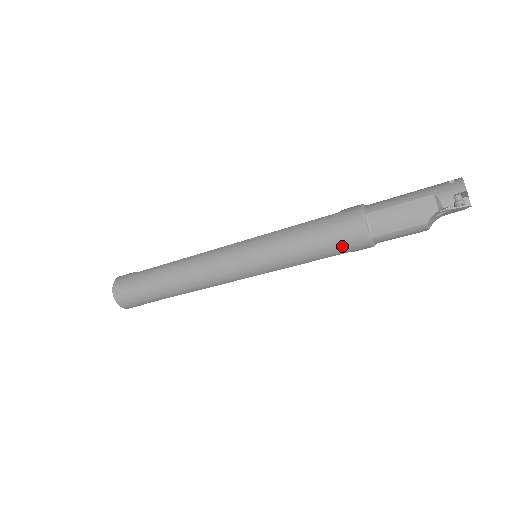
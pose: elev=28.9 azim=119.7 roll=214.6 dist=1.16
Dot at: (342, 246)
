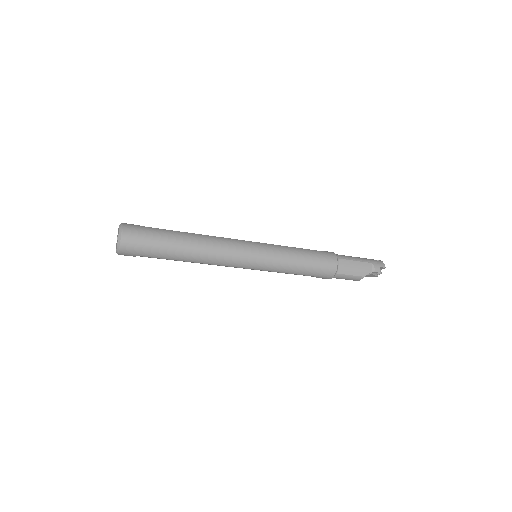
Dot at: (320, 272)
